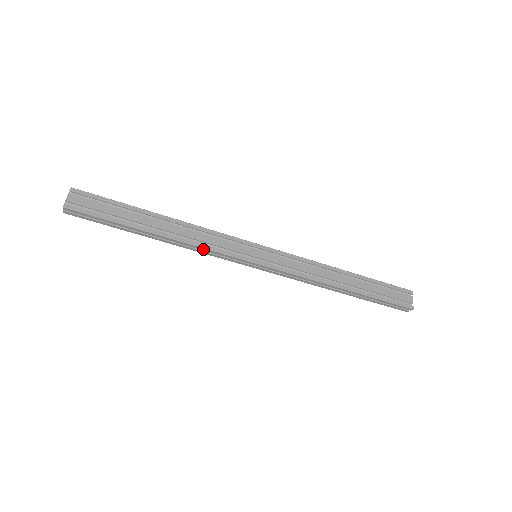
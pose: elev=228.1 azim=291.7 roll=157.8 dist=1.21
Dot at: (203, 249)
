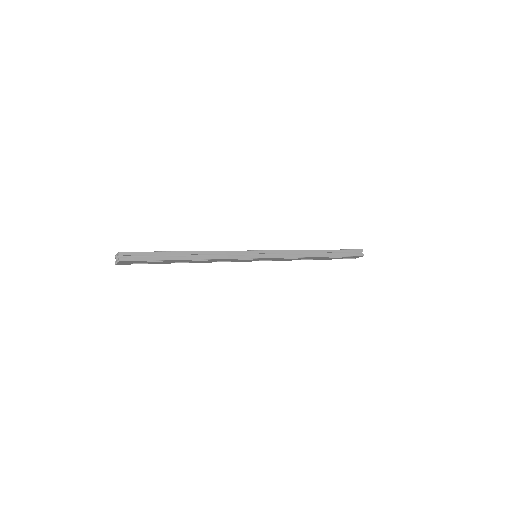
Dot at: occluded
